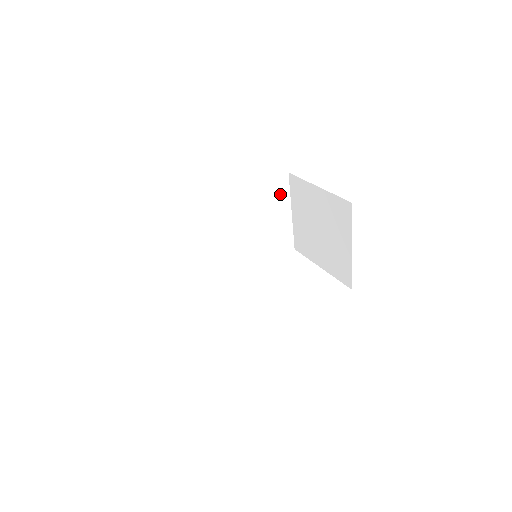
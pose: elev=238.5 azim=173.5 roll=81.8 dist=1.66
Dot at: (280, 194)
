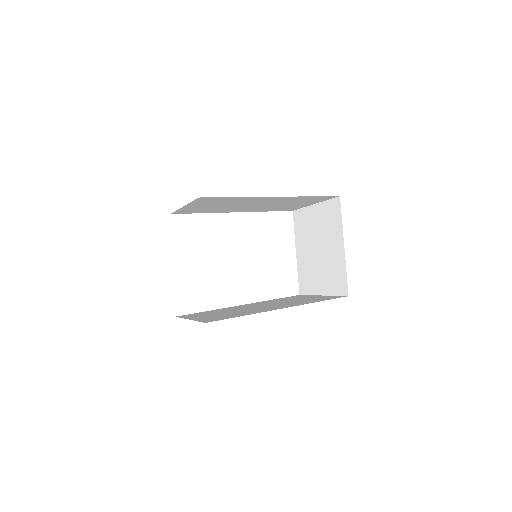
Dot at: (318, 199)
